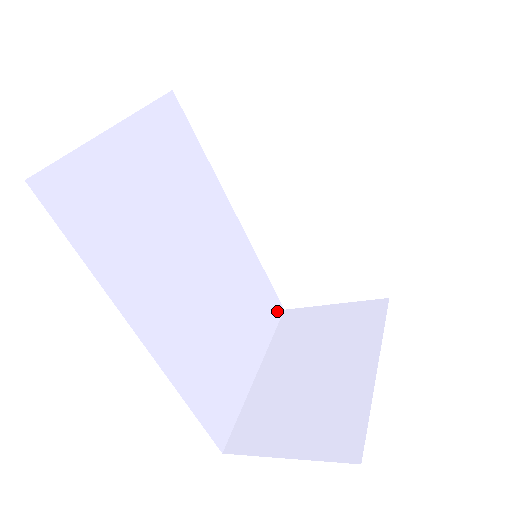
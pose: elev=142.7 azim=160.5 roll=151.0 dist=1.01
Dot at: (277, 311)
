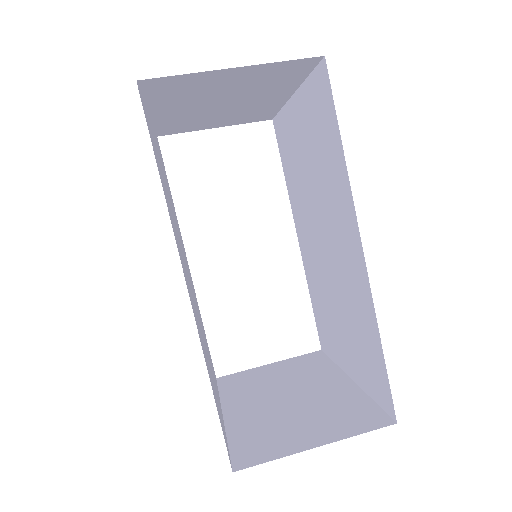
Dot at: occluded
